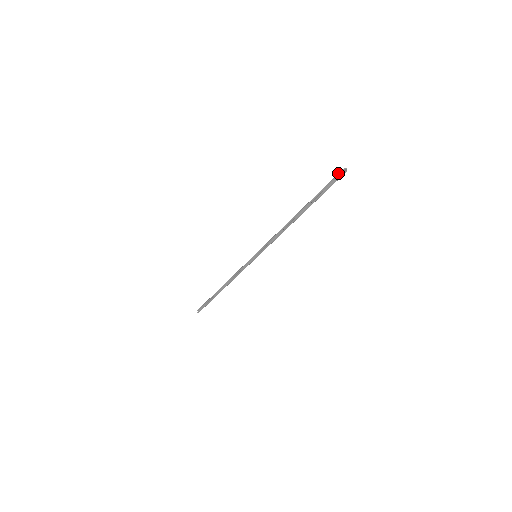
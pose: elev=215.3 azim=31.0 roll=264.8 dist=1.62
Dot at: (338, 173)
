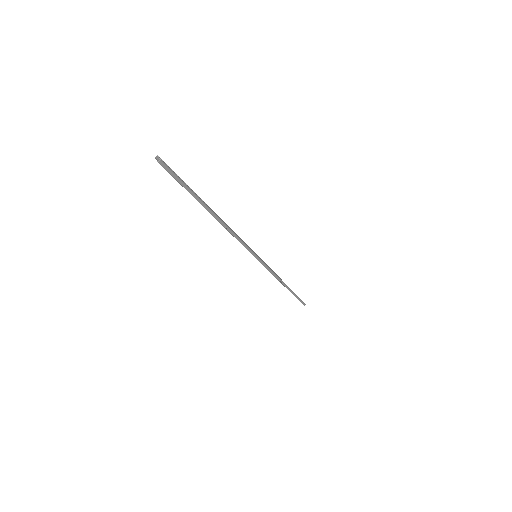
Dot at: (162, 166)
